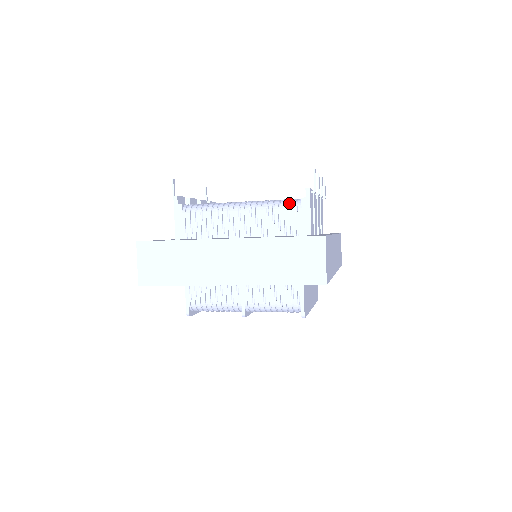
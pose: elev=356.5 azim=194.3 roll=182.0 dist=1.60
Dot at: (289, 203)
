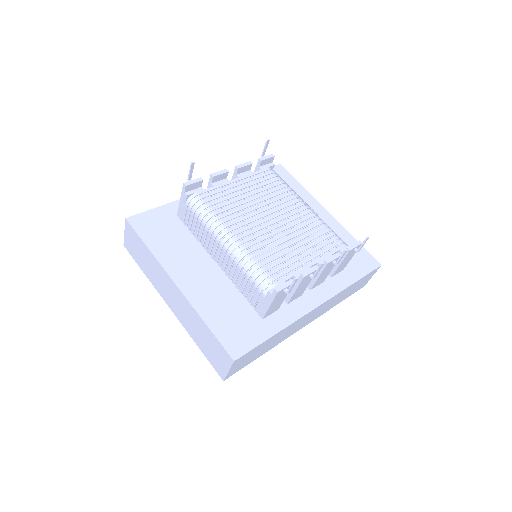
Dot at: (260, 282)
